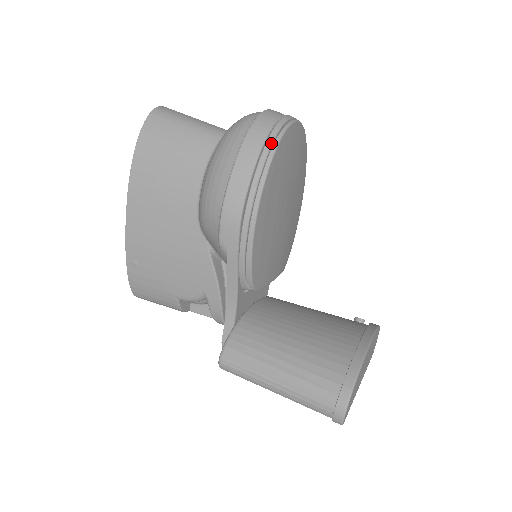
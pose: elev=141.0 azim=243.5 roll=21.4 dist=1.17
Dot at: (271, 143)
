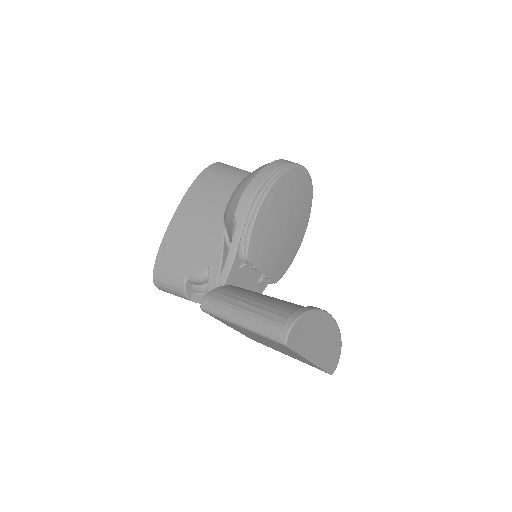
Dot at: (287, 166)
